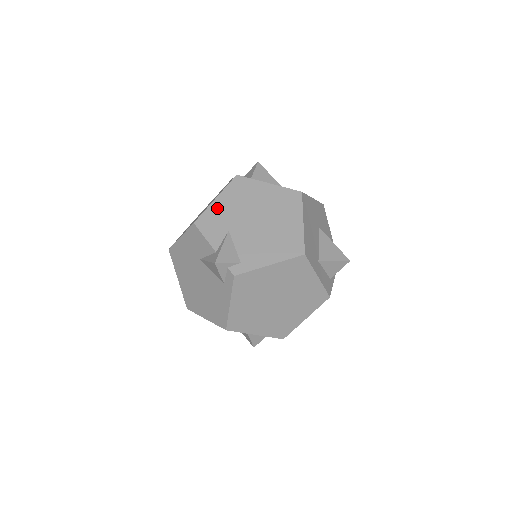
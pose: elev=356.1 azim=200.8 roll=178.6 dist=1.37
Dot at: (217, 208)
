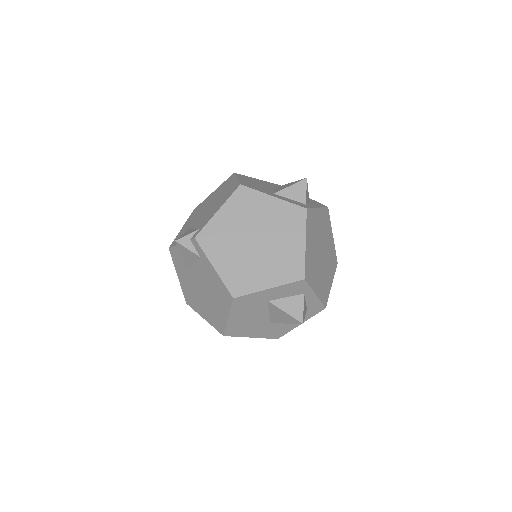
Dot at: (183, 230)
